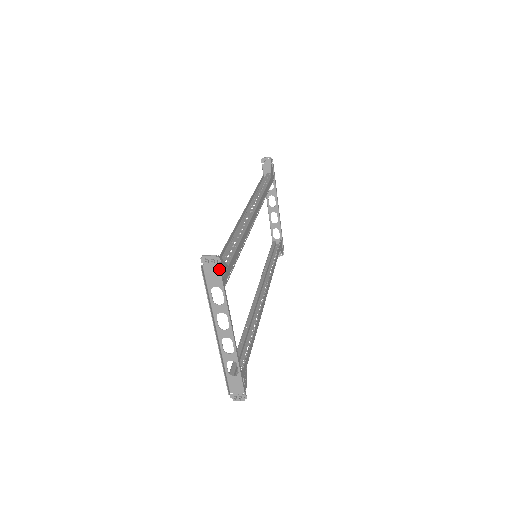
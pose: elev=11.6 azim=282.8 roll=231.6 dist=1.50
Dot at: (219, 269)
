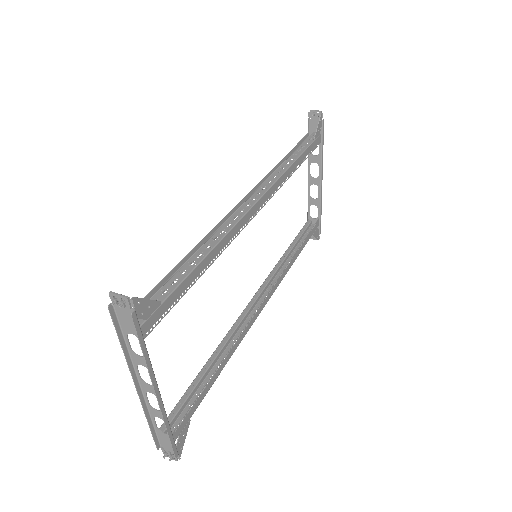
Dot at: (134, 315)
